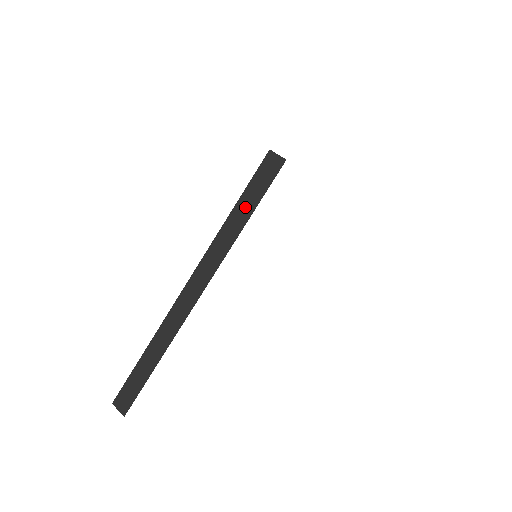
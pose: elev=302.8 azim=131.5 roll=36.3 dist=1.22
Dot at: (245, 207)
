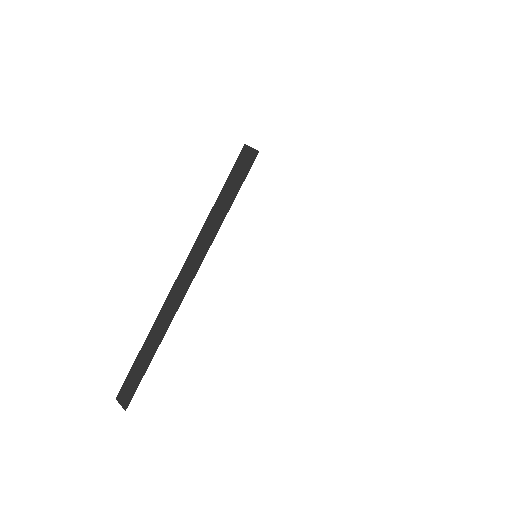
Dot at: (225, 200)
